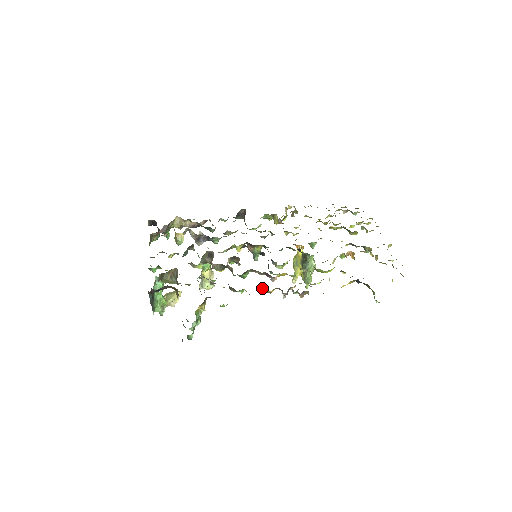
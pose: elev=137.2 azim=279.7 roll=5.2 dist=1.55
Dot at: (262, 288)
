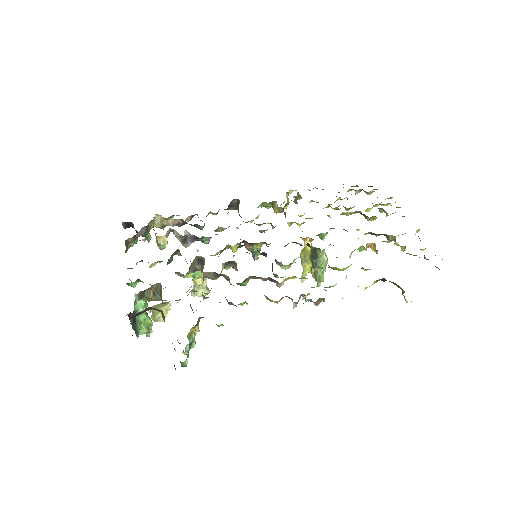
Dot at: (267, 298)
